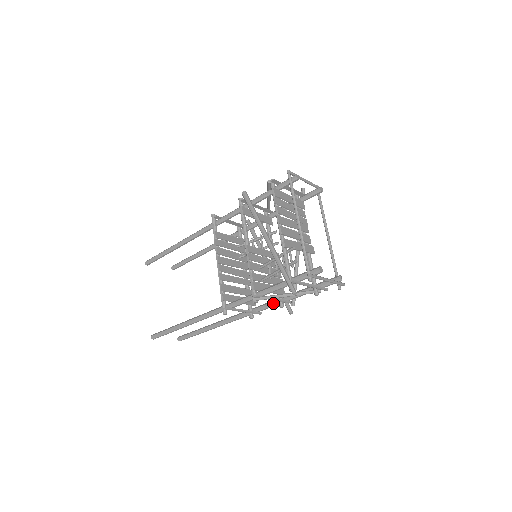
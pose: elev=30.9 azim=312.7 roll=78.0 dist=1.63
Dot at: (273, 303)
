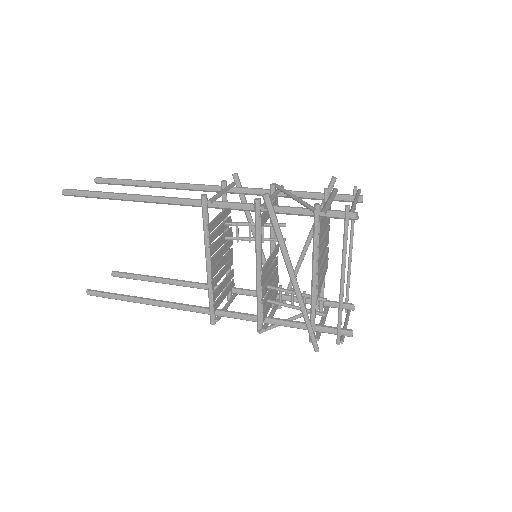
Dot at: occluded
